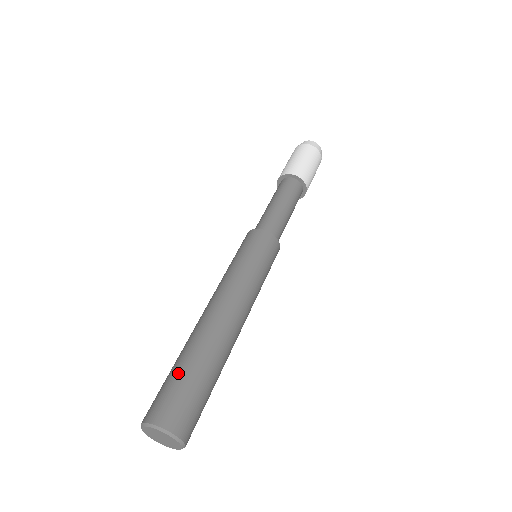
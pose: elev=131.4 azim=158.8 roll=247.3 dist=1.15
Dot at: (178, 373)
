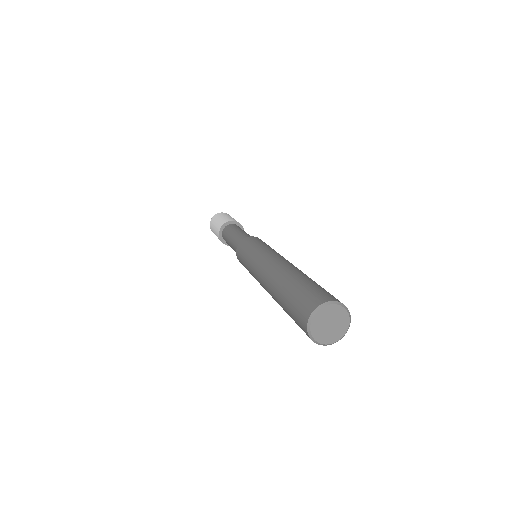
Dot at: (295, 288)
